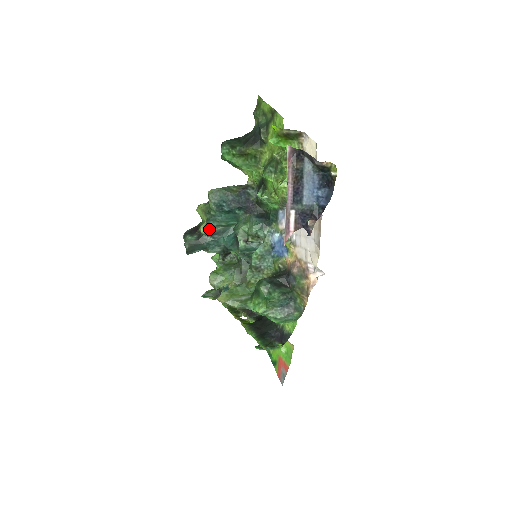
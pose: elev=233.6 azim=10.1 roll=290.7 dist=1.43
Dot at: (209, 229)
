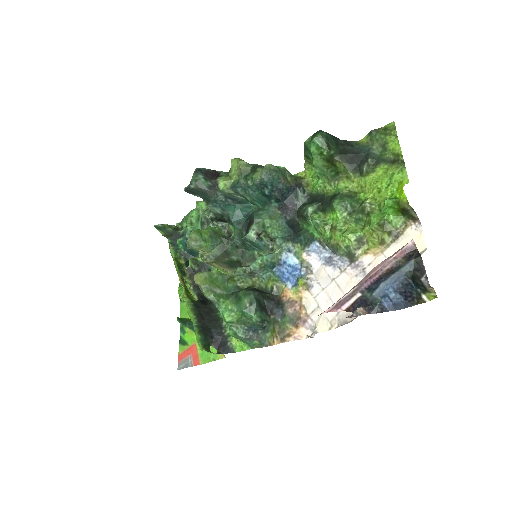
Dot at: (230, 191)
